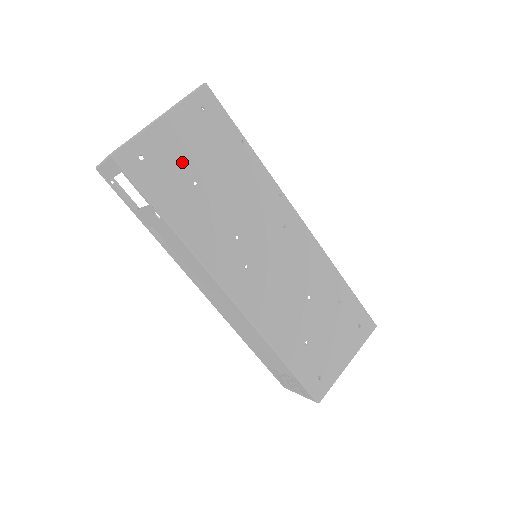
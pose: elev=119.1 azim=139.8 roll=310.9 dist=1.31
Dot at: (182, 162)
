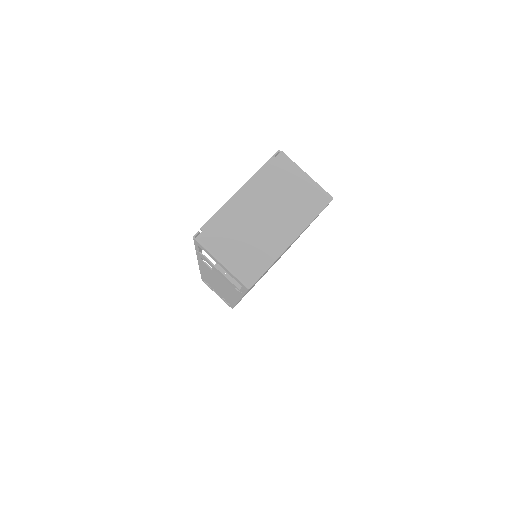
Dot at: occluded
